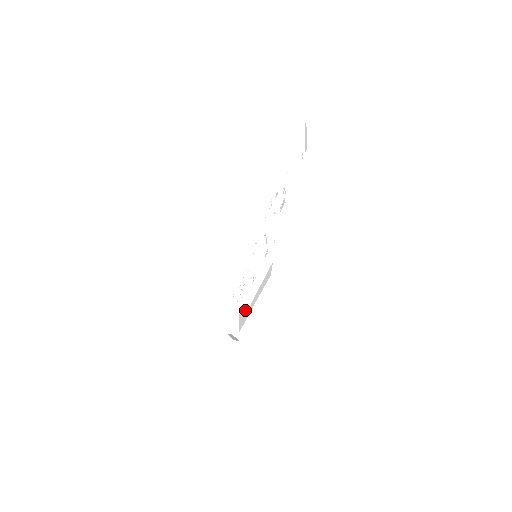
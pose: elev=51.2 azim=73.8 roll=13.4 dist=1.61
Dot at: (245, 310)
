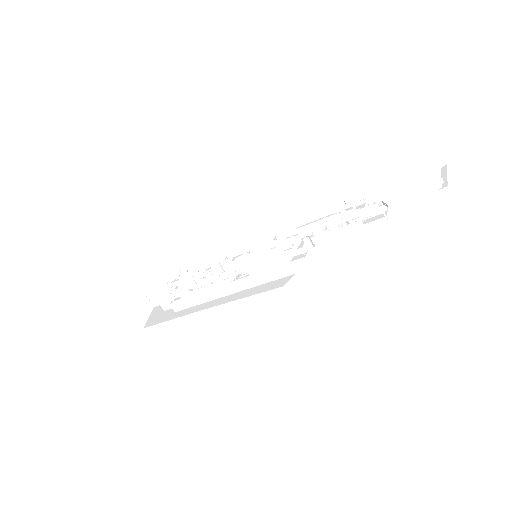
Dot at: (181, 307)
